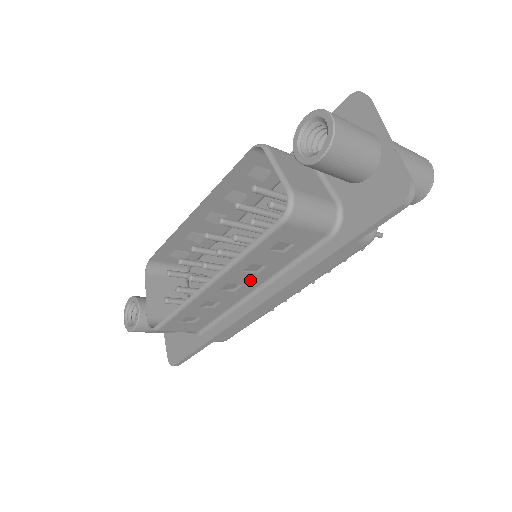
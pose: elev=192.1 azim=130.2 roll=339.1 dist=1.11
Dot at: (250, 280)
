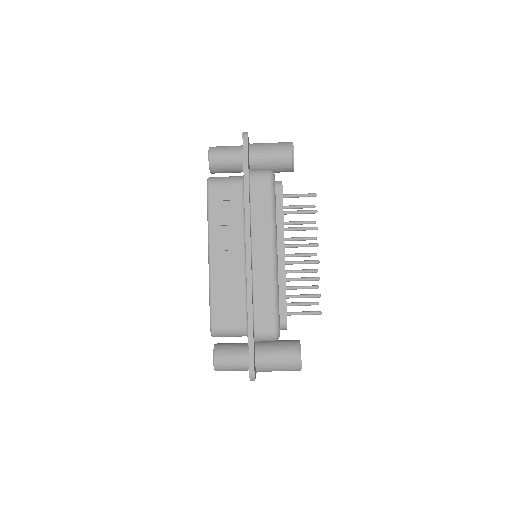
Dot at: (232, 243)
